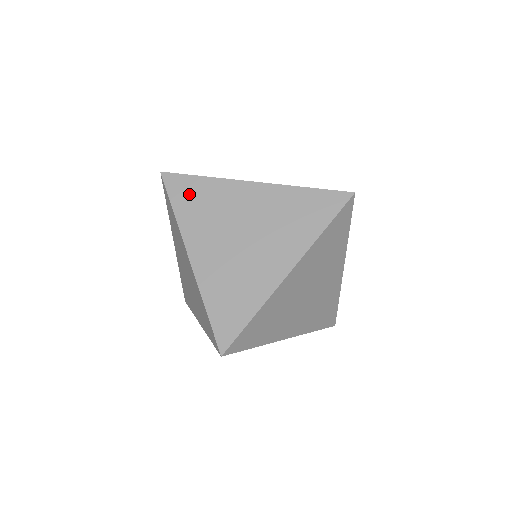
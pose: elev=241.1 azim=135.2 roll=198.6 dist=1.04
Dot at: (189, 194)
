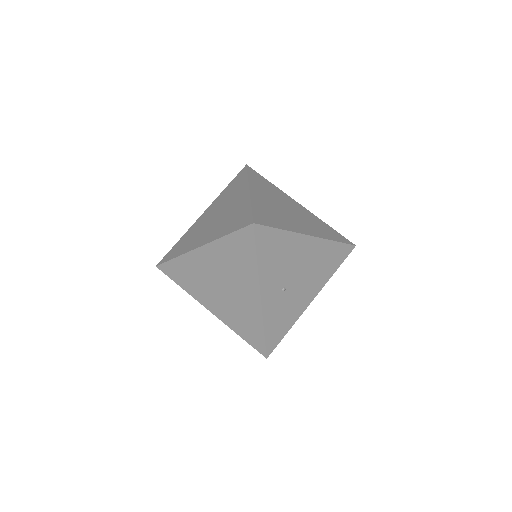
Dot at: (177, 249)
